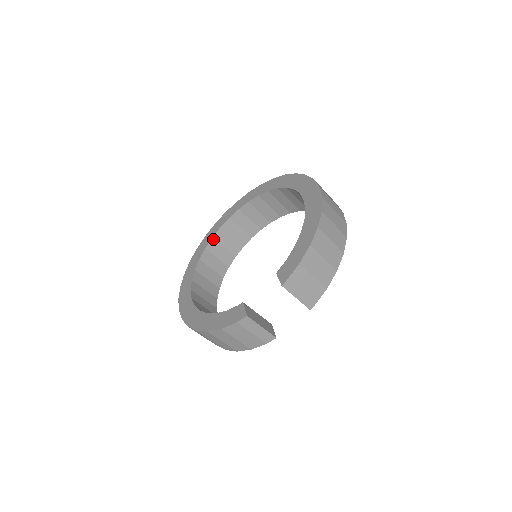
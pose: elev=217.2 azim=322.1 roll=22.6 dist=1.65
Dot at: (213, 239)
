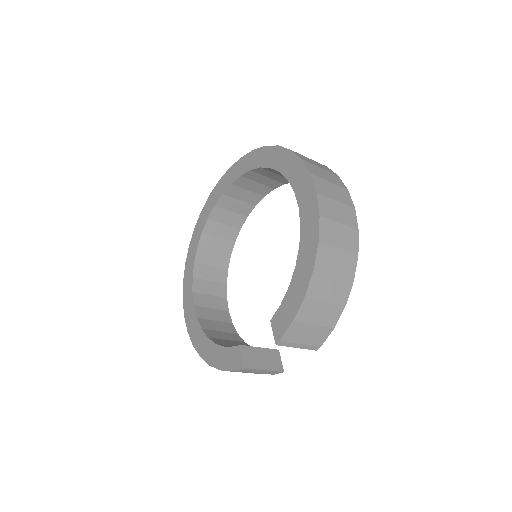
Dot at: (209, 220)
